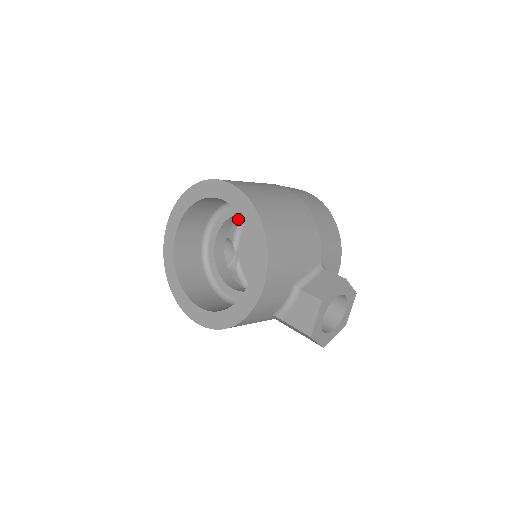
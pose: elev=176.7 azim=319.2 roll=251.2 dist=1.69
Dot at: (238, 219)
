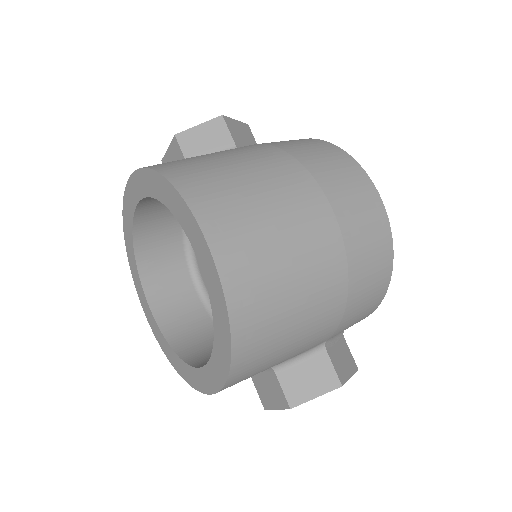
Dot at: occluded
